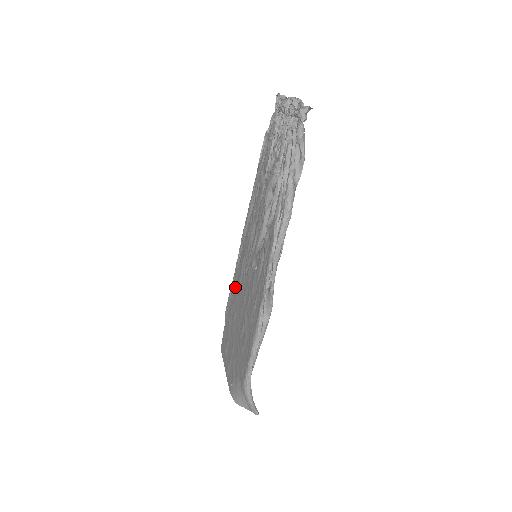
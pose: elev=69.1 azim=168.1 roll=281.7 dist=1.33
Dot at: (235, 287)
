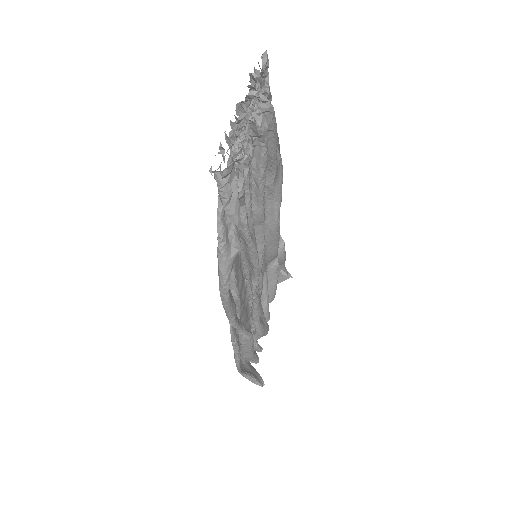
Dot at: occluded
